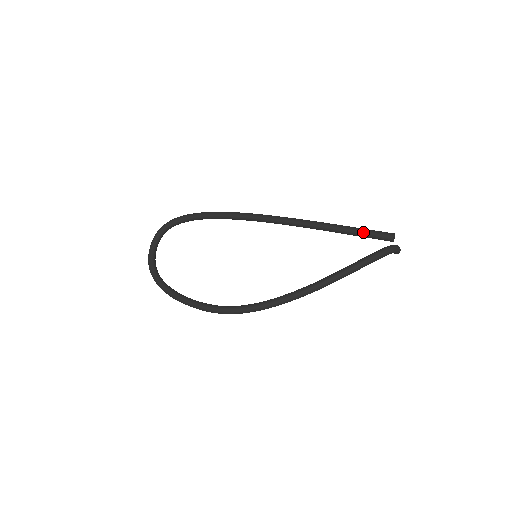
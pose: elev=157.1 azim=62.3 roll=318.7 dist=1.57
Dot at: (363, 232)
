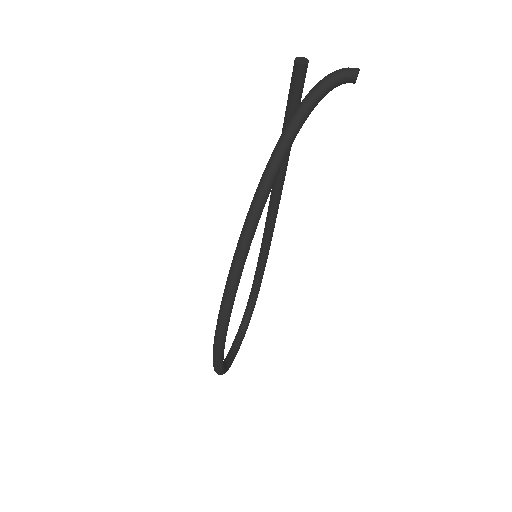
Dot at: (287, 103)
